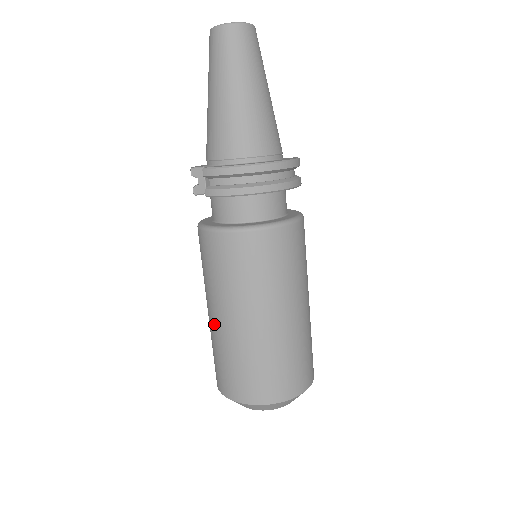
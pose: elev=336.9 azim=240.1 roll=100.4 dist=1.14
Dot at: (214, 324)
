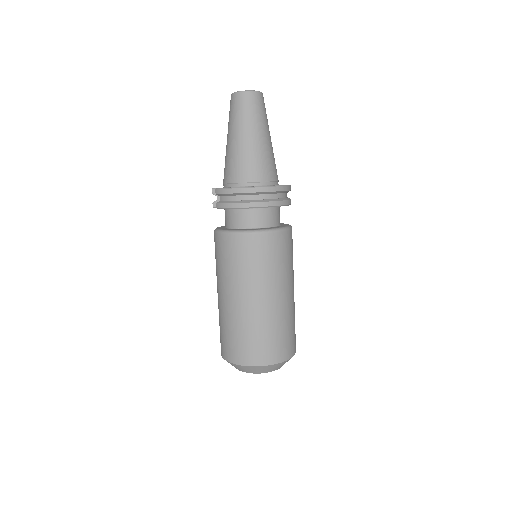
Dot at: (219, 302)
